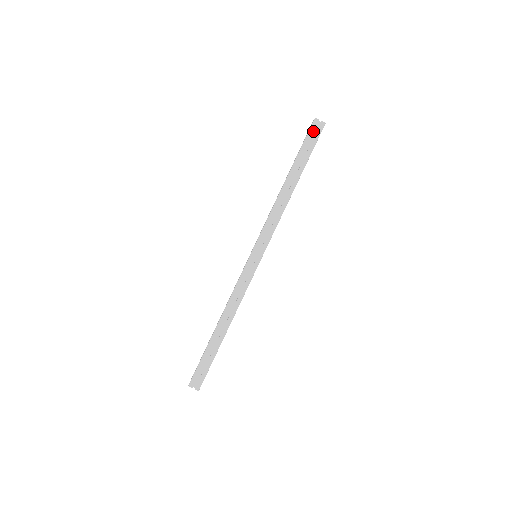
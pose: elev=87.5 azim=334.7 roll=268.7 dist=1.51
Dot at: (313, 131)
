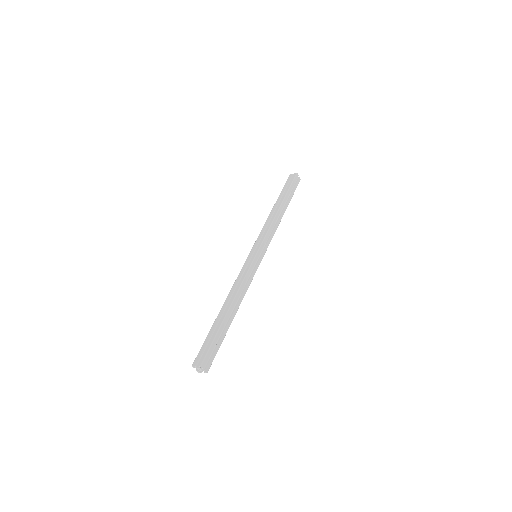
Dot at: (295, 181)
